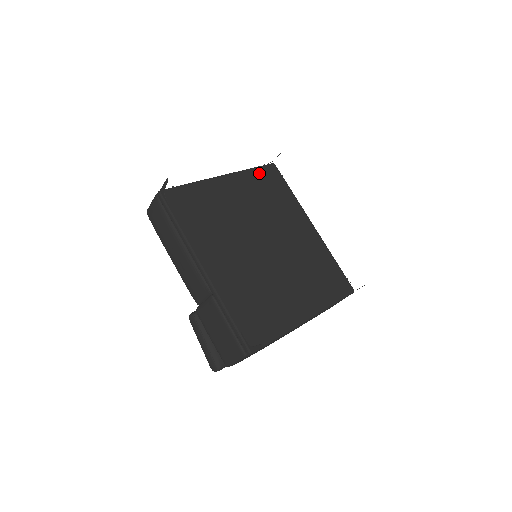
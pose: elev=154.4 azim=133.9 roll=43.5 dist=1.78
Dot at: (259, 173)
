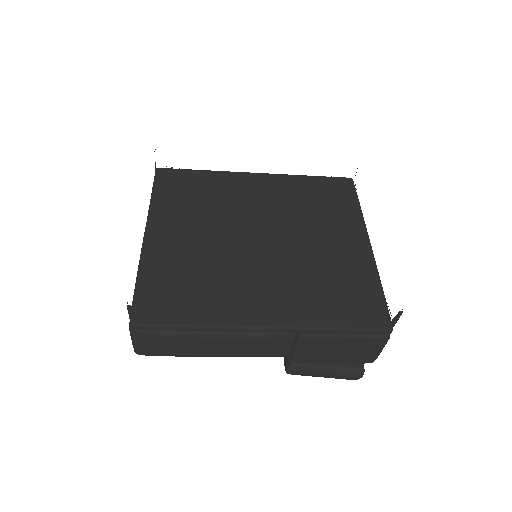
Dot at: (162, 191)
